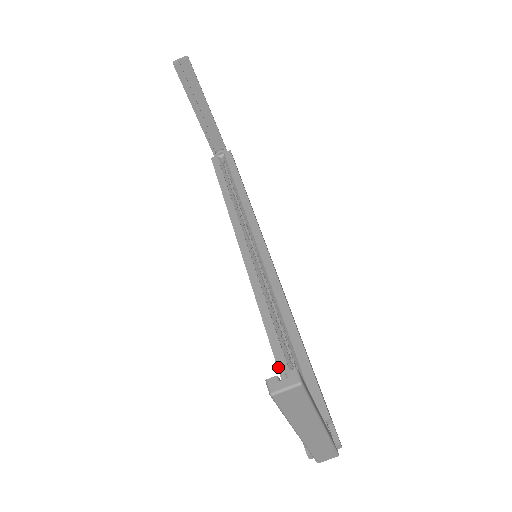
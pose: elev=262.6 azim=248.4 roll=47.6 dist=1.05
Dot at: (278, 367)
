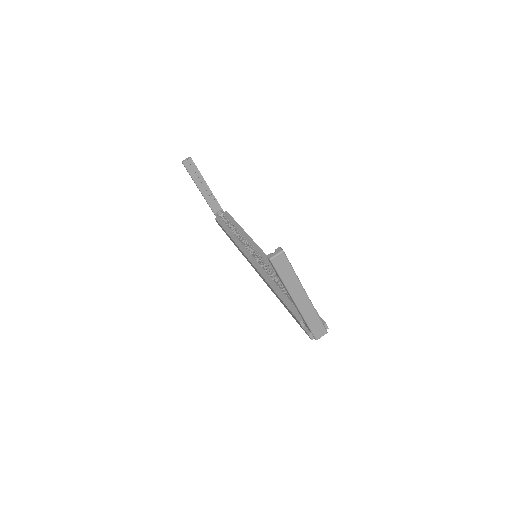
Dot at: (282, 300)
